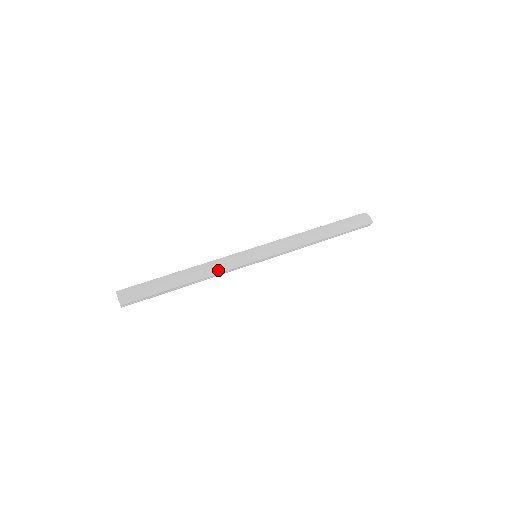
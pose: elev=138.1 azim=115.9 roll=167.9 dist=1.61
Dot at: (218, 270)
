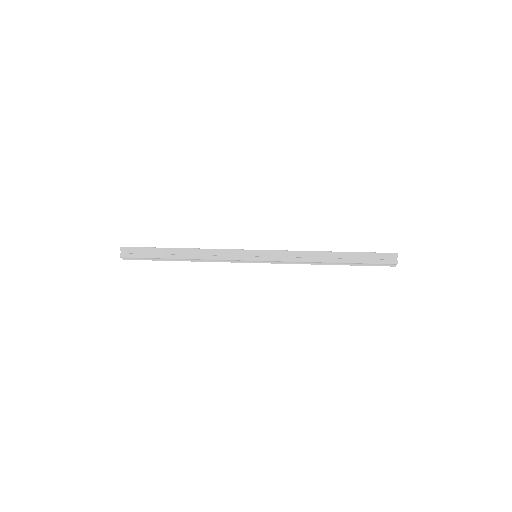
Dot at: (213, 249)
